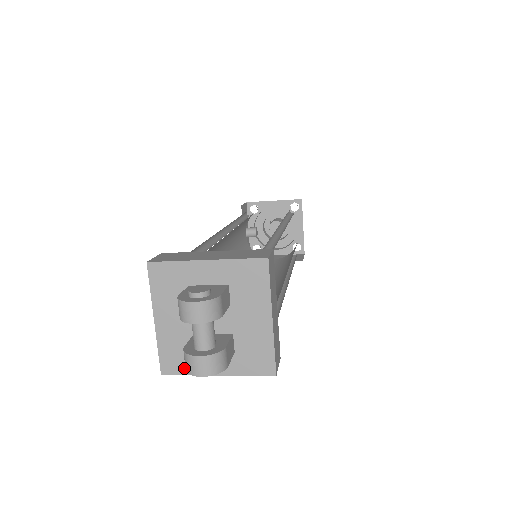
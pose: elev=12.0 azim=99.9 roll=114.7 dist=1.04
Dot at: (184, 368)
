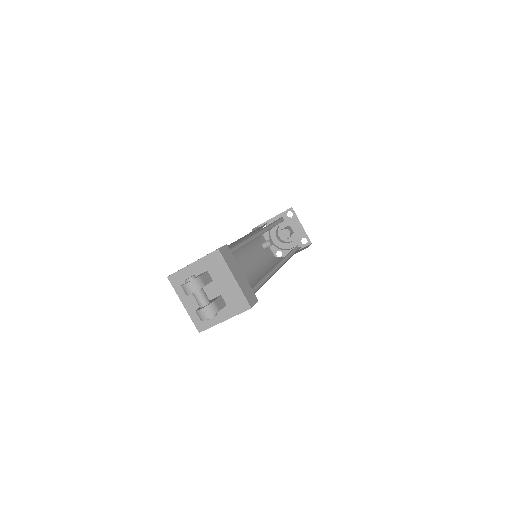
Dot at: (208, 324)
